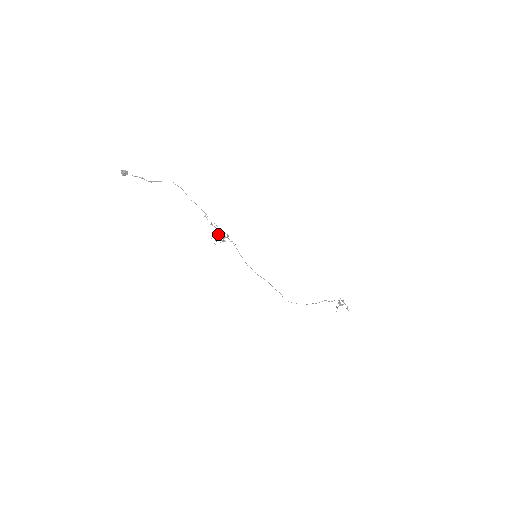
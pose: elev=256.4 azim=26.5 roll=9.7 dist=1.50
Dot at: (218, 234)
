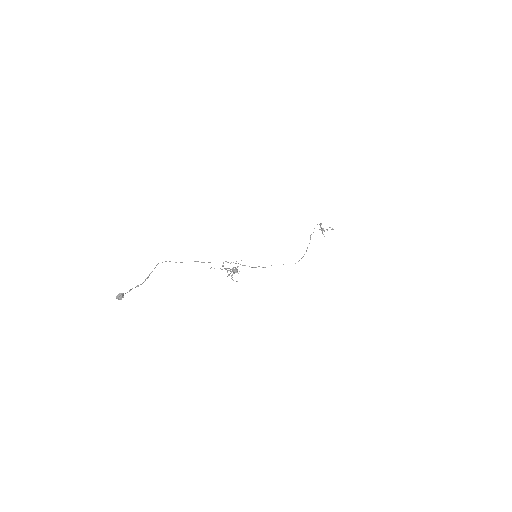
Dot at: occluded
